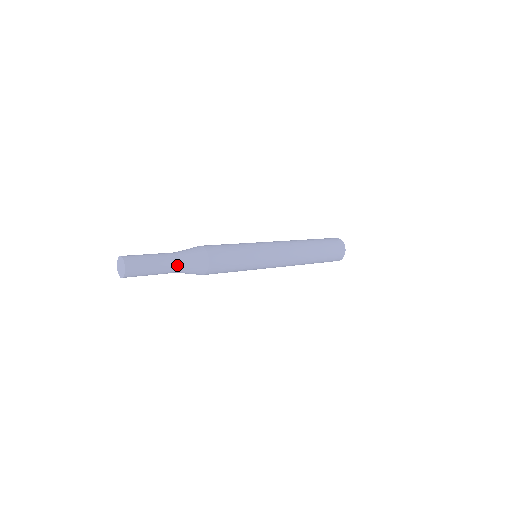
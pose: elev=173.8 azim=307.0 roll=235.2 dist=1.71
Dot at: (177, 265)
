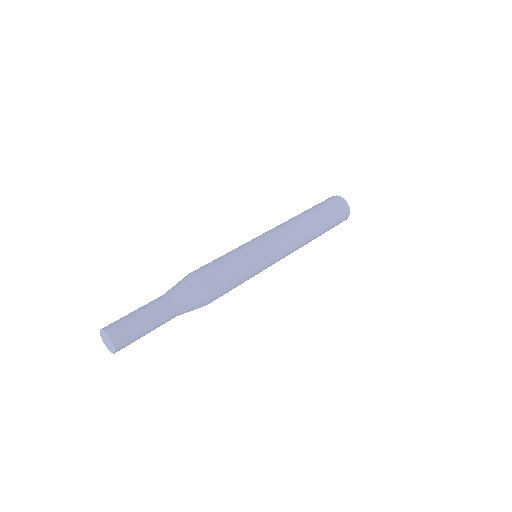
Dot at: (173, 314)
